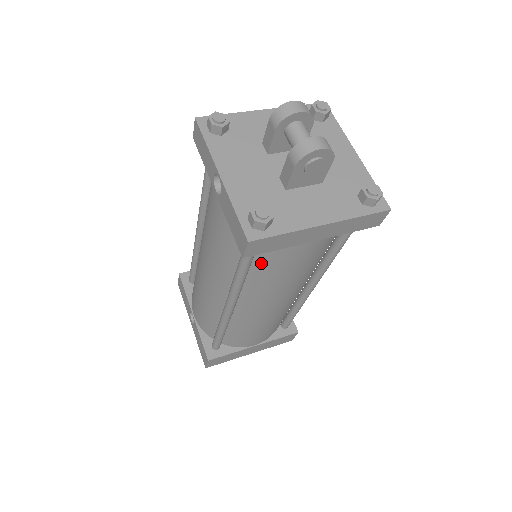
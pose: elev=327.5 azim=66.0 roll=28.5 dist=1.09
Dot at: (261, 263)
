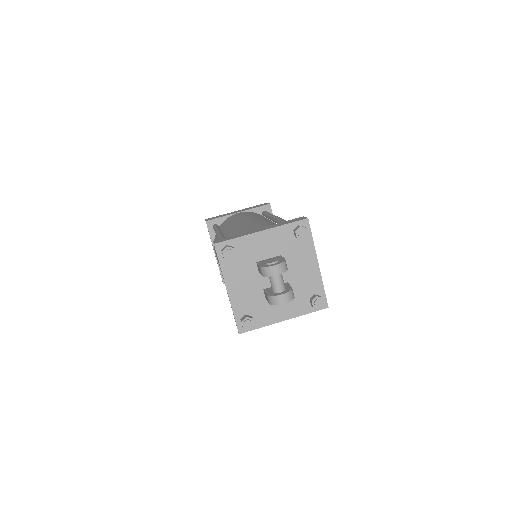
Dot at: occluded
